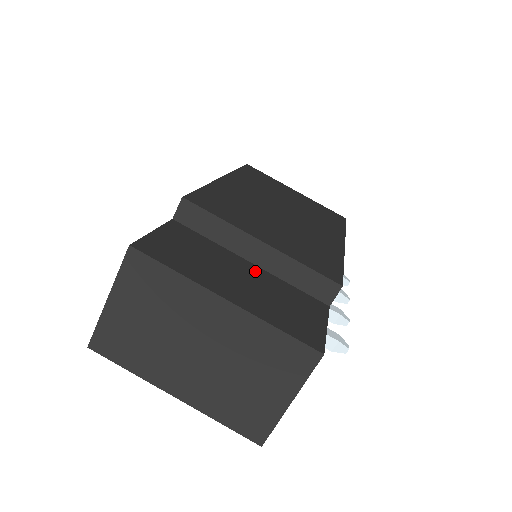
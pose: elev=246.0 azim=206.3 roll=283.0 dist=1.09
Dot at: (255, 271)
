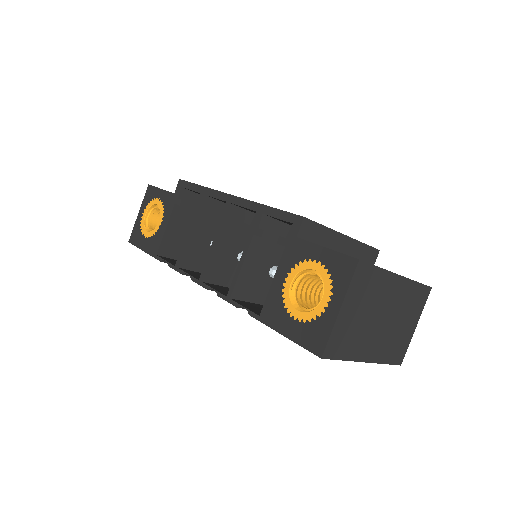
Dot at: occluded
